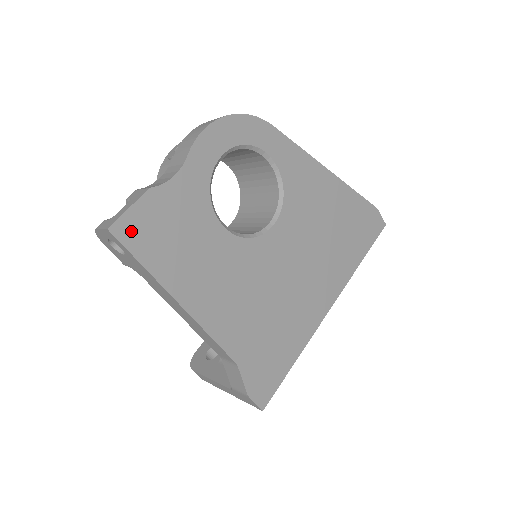
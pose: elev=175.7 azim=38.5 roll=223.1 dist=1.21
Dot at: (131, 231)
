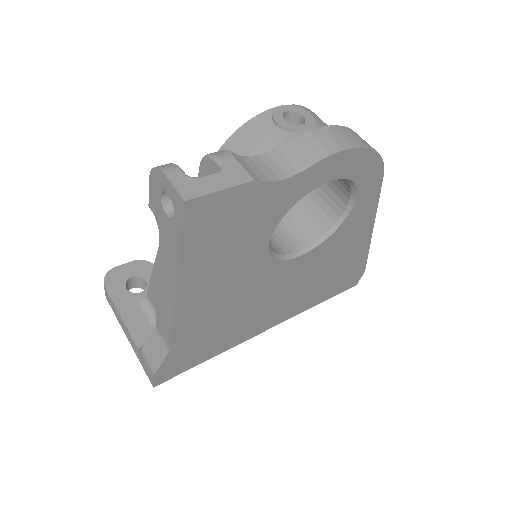
Dot at: (202, 212)
